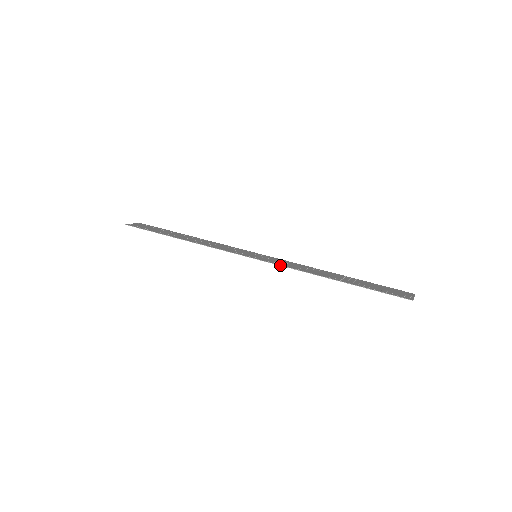
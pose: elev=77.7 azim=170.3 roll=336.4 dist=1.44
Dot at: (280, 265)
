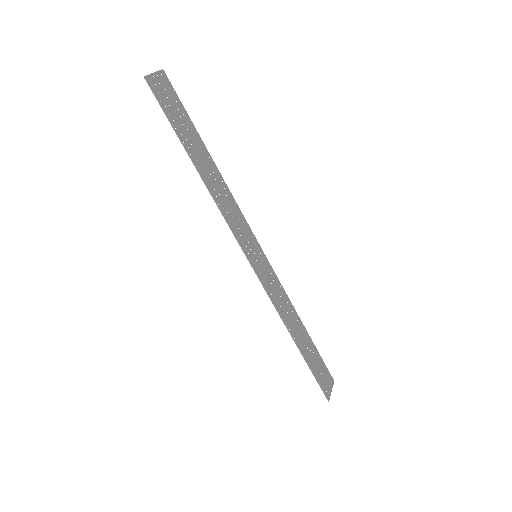
Dot at: (269, 295)
